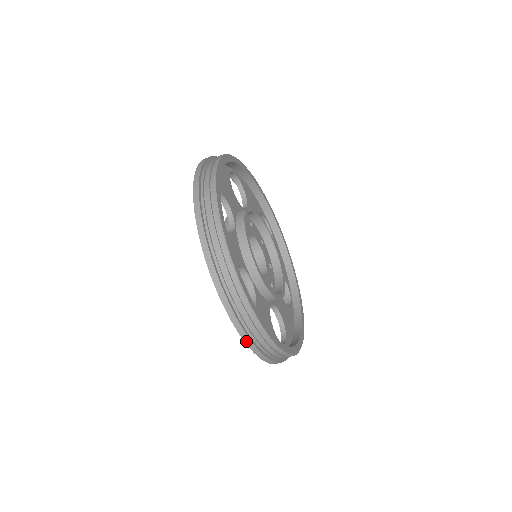
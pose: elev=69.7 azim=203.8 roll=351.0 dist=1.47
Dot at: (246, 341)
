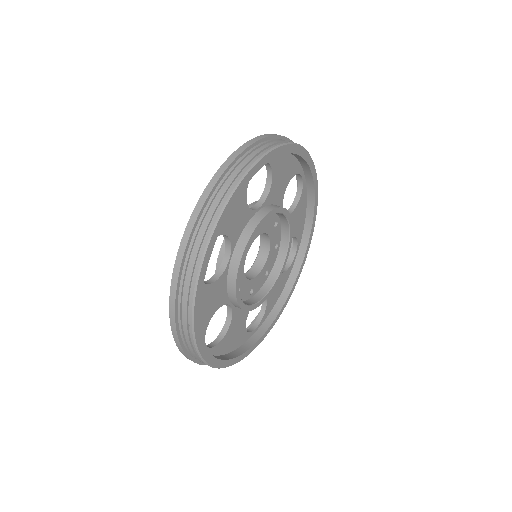
Dot at: occluded
